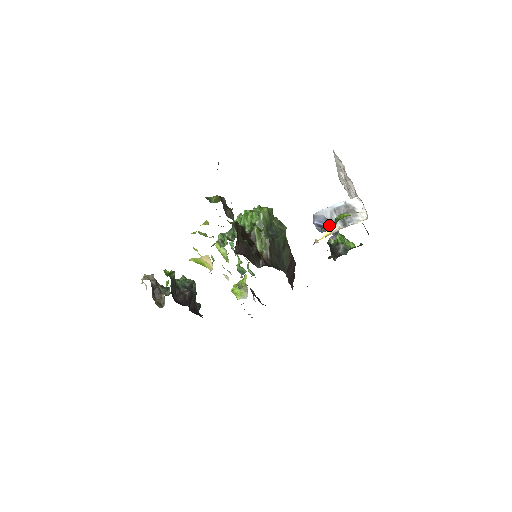
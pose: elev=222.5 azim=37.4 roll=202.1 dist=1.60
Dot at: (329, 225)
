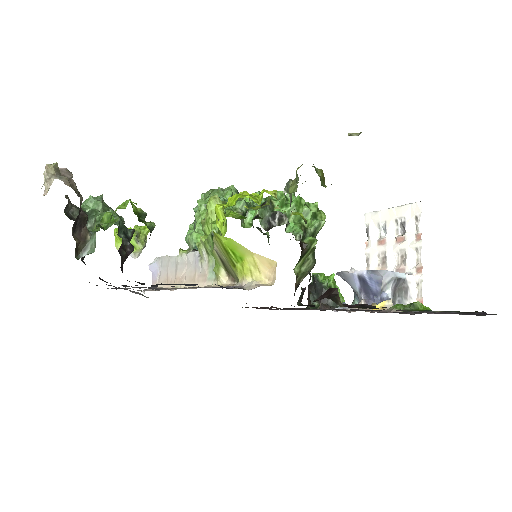
Dot at: (375, 288)
